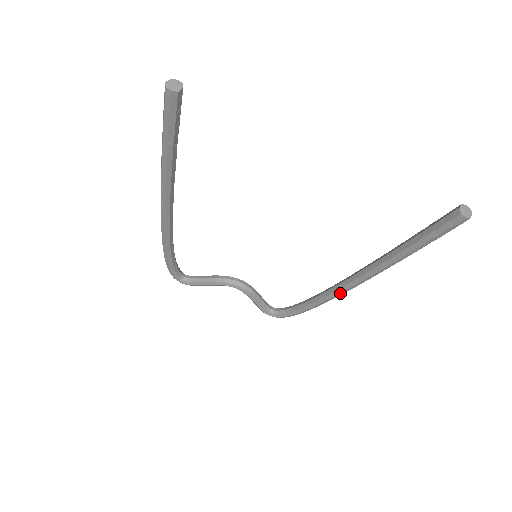
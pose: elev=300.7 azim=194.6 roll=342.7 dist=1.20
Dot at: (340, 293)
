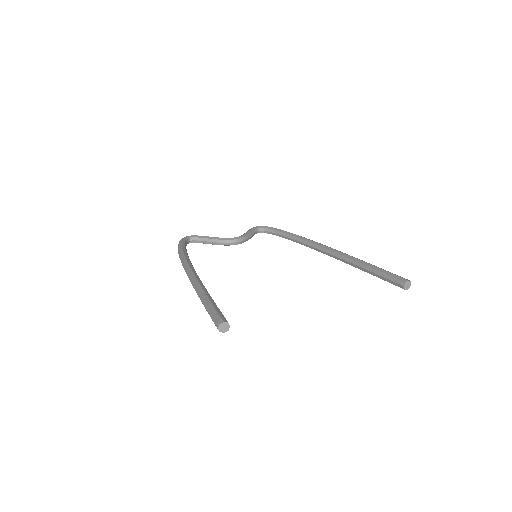
Dot at: occluded
